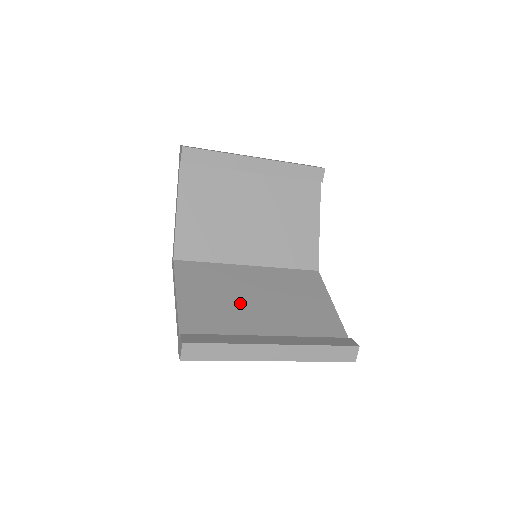
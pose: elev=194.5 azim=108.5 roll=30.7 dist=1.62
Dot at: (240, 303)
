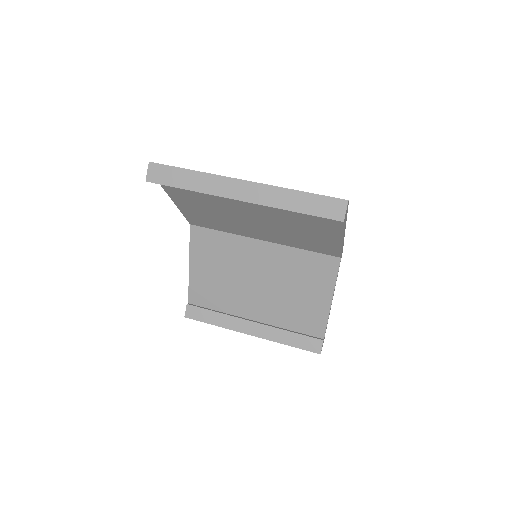
Dot at: (239, 283)
